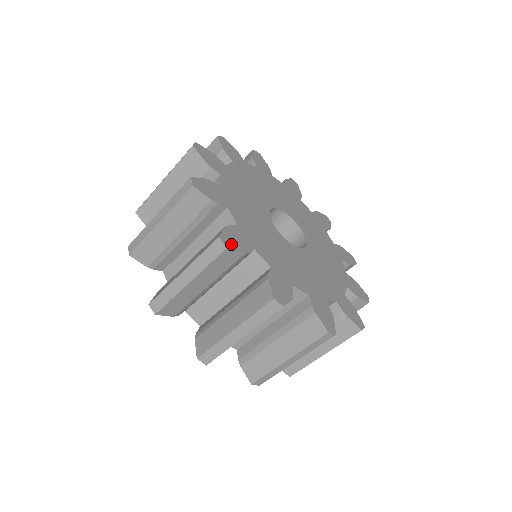
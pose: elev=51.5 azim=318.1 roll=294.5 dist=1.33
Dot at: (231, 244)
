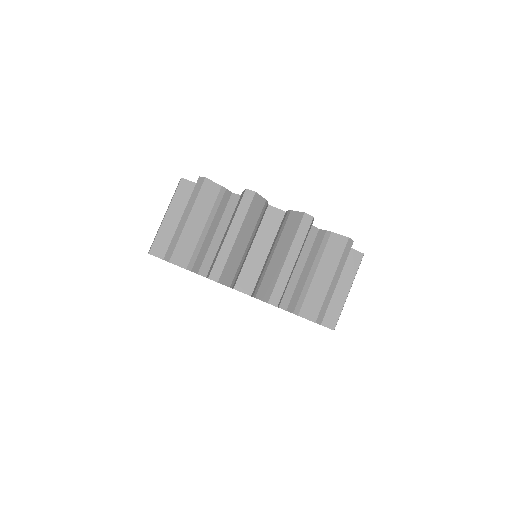
Dot at: occluded
